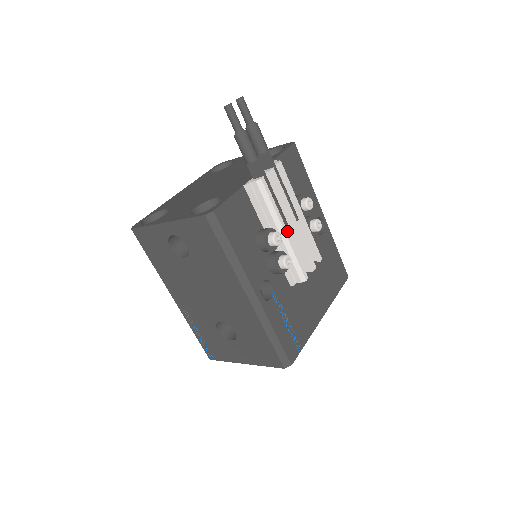
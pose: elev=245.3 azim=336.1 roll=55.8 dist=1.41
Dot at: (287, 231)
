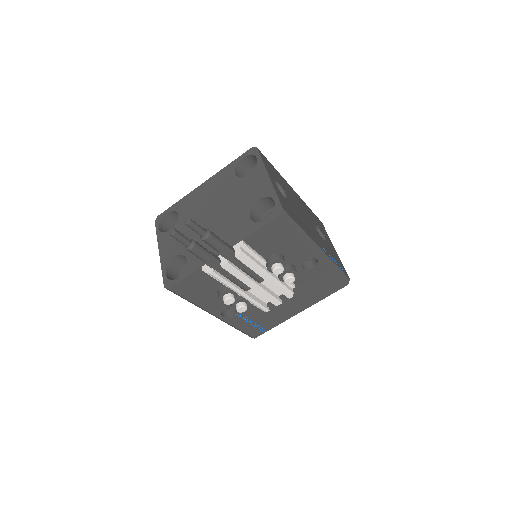
Dot at: (244, 293)
